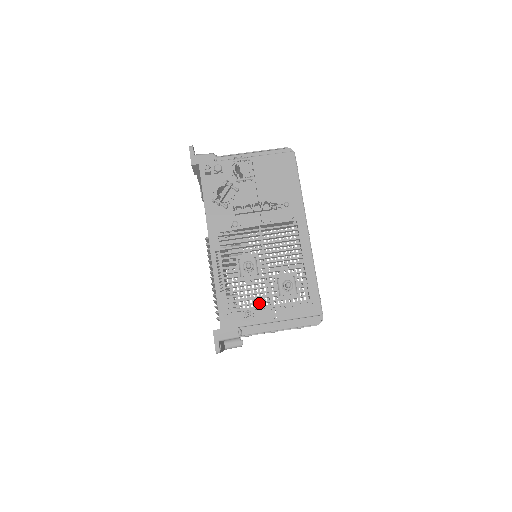
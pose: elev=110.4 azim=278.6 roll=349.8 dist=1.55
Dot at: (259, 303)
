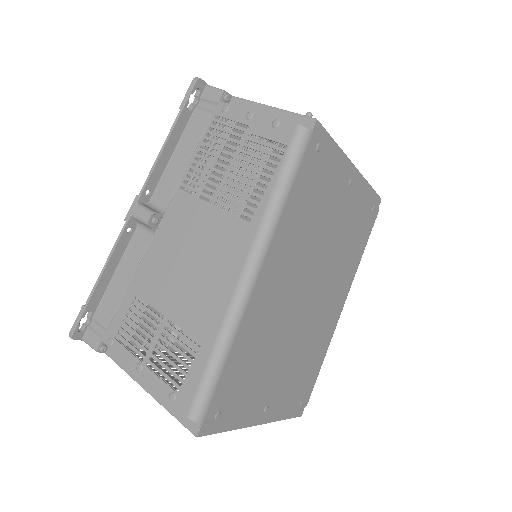
Dot at: occluded
